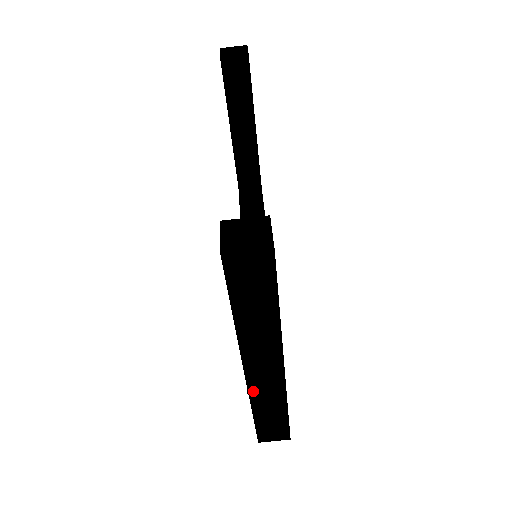
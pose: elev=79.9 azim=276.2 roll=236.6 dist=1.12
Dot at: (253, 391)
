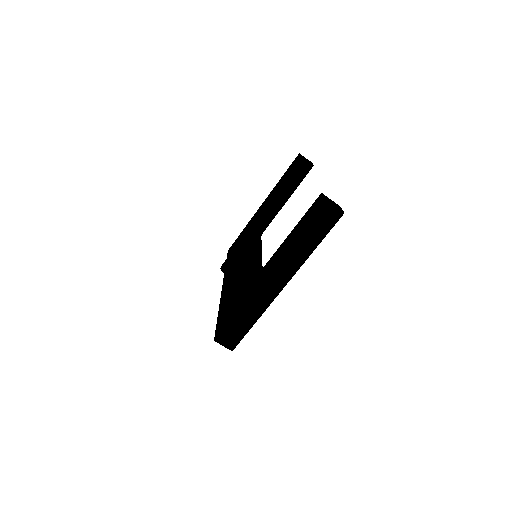
Dot at: (256, 292)
